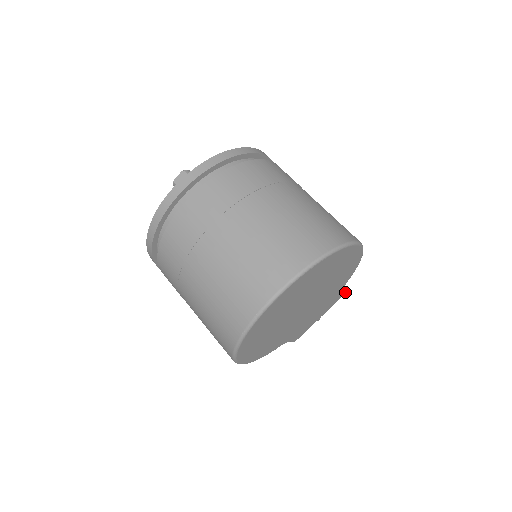
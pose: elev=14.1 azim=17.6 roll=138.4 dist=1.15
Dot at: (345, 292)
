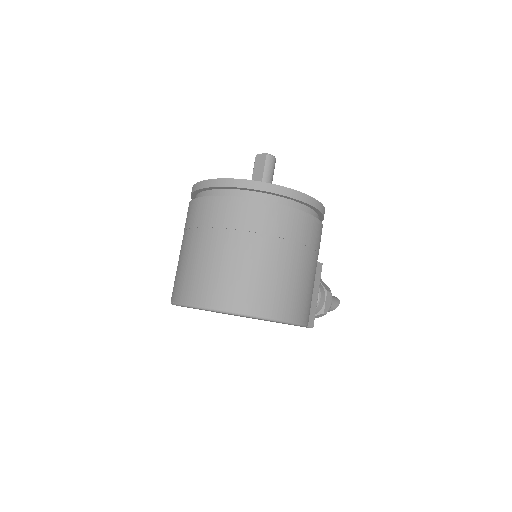
Dot at: (311, 327)
